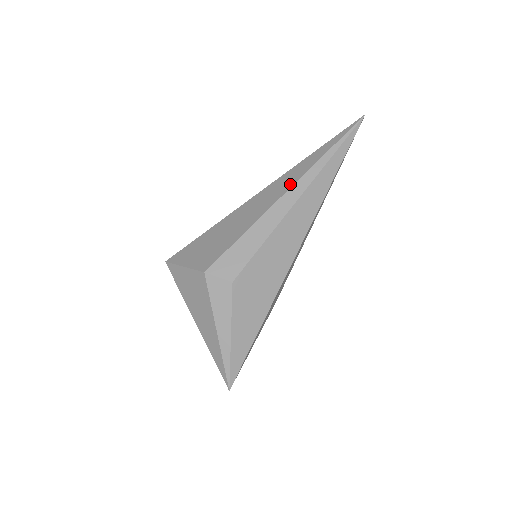
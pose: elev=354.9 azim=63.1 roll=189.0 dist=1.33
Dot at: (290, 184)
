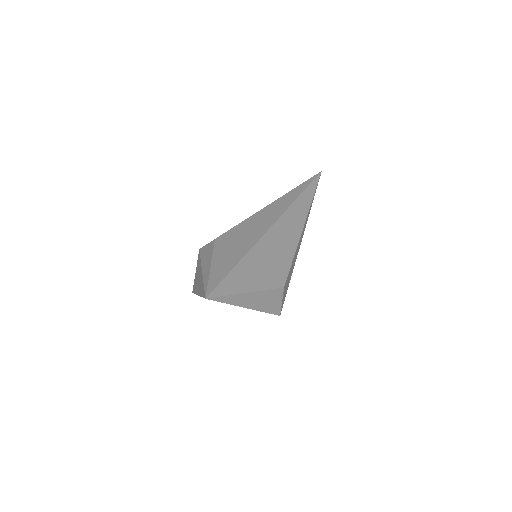
Dot at: occluded
